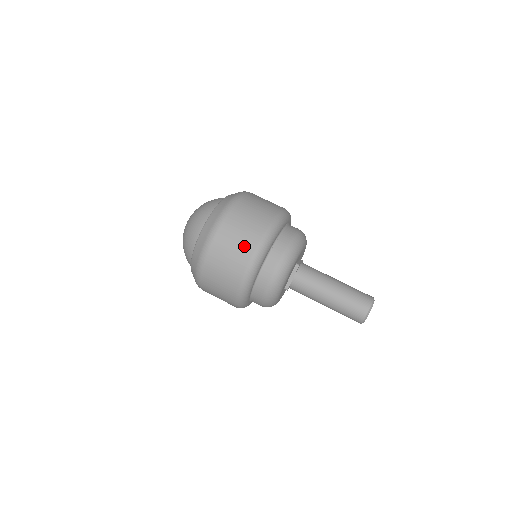
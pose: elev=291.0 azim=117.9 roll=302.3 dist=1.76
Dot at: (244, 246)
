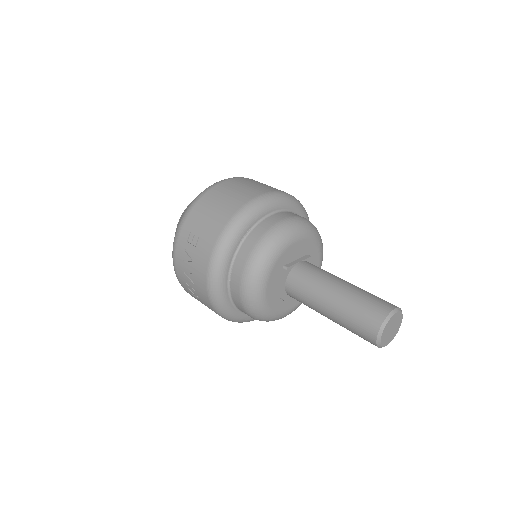
Dot at: (270, 187)
